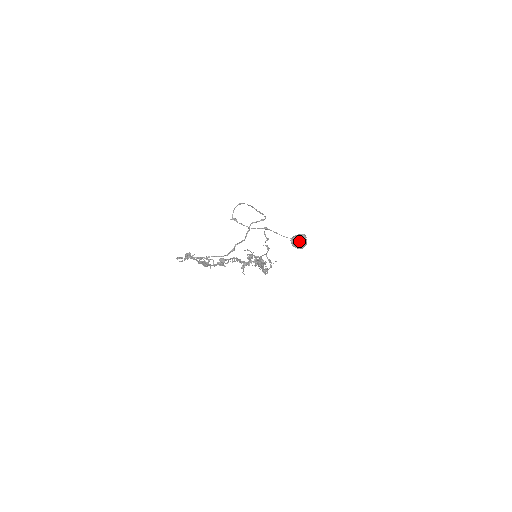
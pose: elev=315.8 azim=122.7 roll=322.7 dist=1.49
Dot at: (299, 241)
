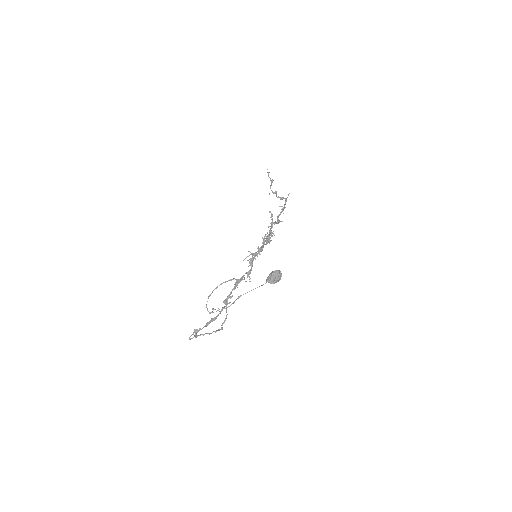
Dot at: (273, 281)
